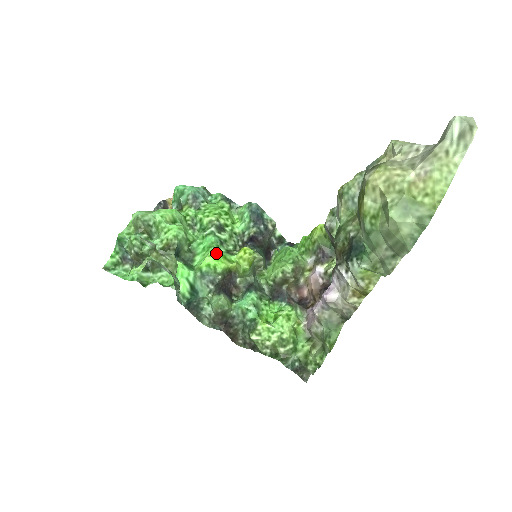
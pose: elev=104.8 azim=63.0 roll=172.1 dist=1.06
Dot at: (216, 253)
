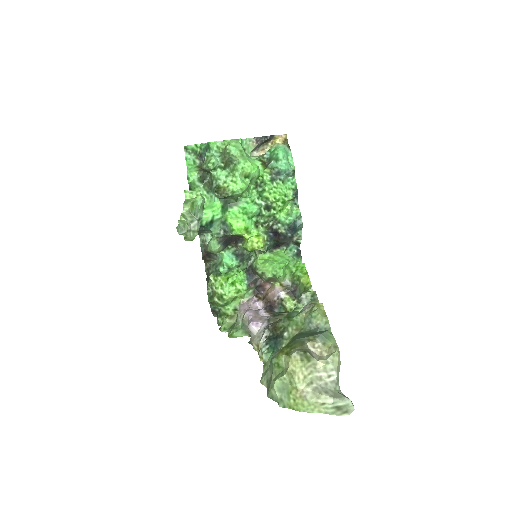
Dot at: (244, 223)
